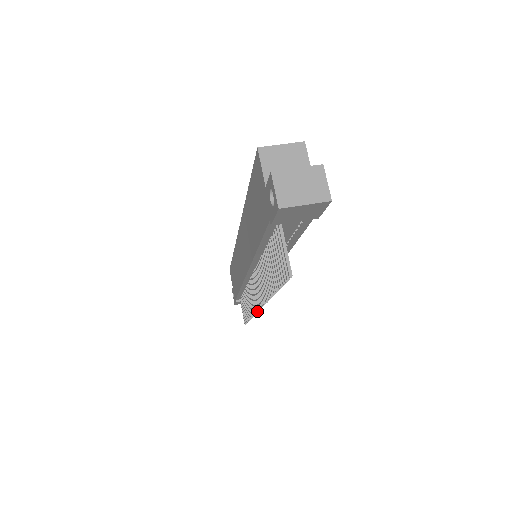
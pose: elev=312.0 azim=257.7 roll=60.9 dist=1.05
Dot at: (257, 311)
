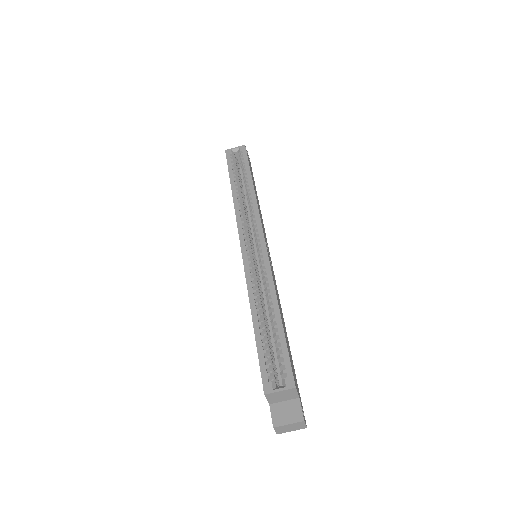
Dot at: occluded
